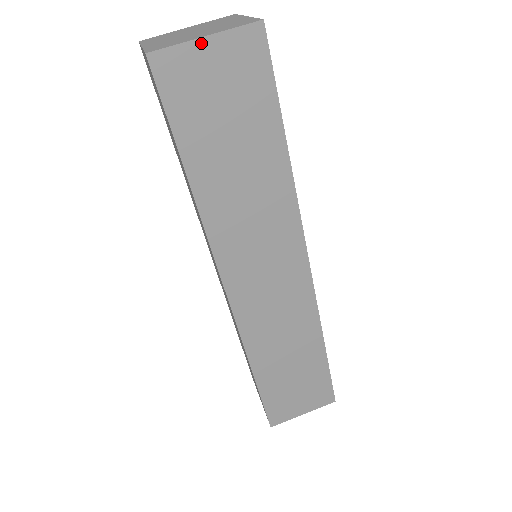
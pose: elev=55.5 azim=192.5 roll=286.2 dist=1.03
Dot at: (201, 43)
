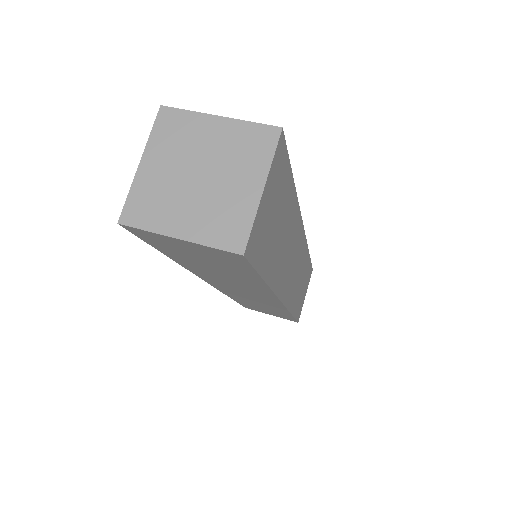
Dot at: (174, 239)
